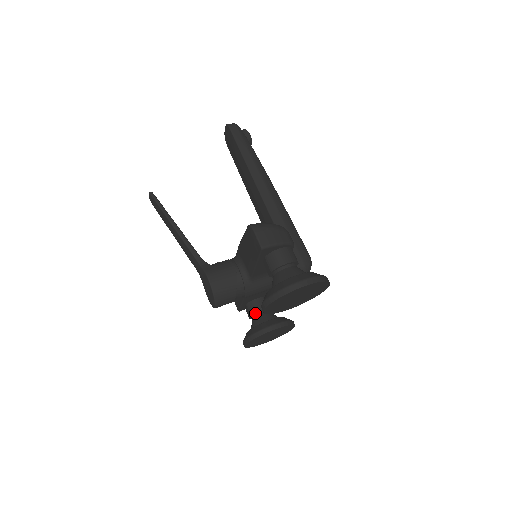
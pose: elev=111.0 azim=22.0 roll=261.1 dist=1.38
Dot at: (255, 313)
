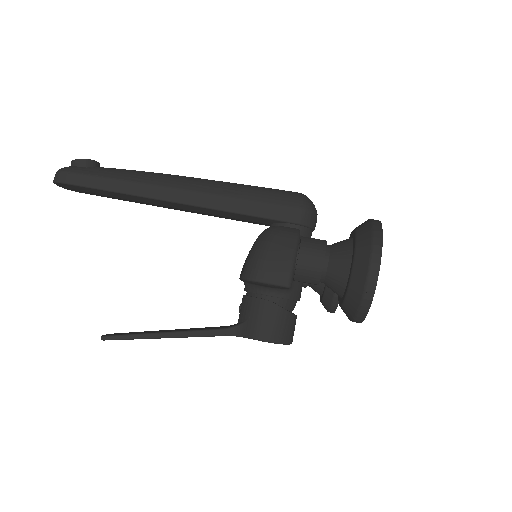
Dot at: occluded
